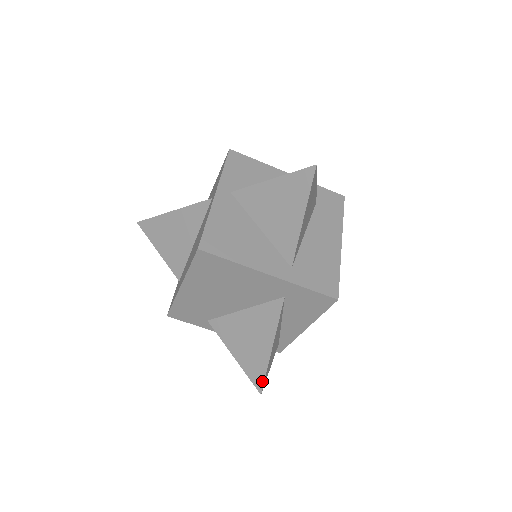
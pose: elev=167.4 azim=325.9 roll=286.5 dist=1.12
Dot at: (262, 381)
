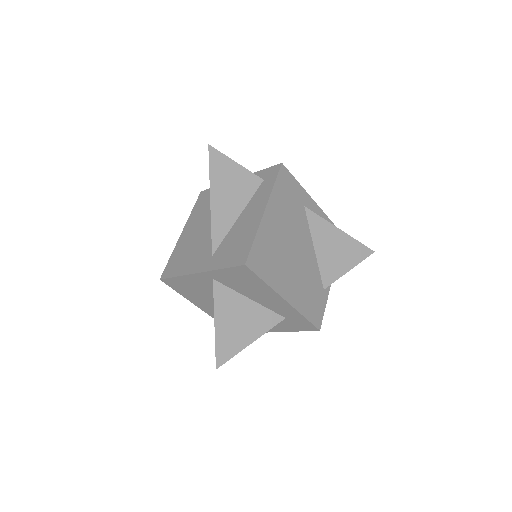
Dot at: occluded
